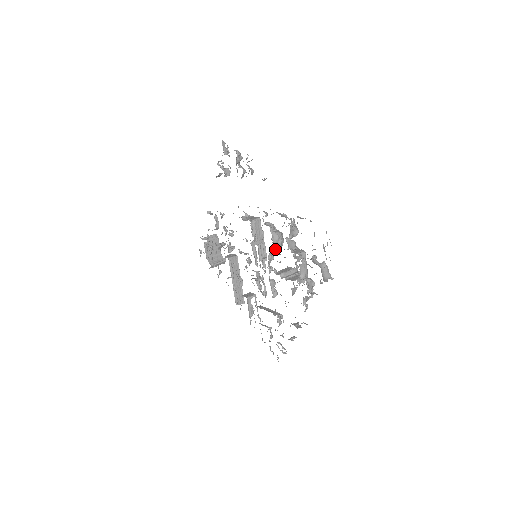
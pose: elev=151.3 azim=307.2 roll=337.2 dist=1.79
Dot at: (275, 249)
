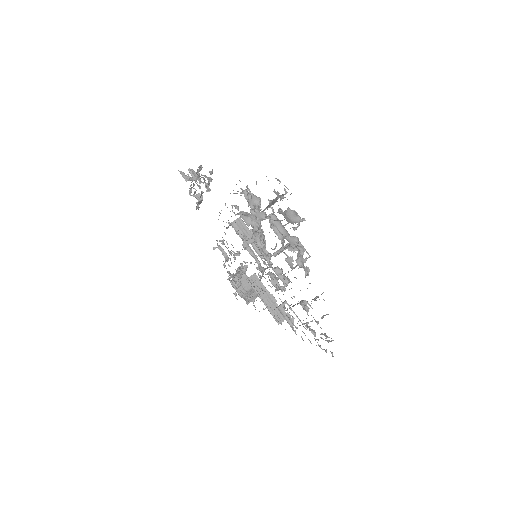
Dot at: (258, 234)
